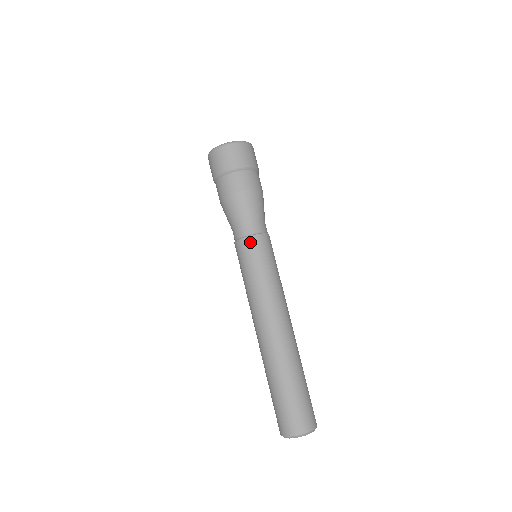
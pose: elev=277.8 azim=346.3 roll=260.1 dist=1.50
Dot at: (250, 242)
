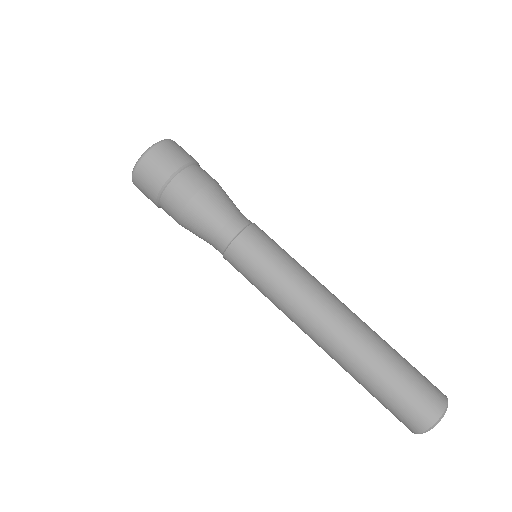
Dot at: (234, 252)
